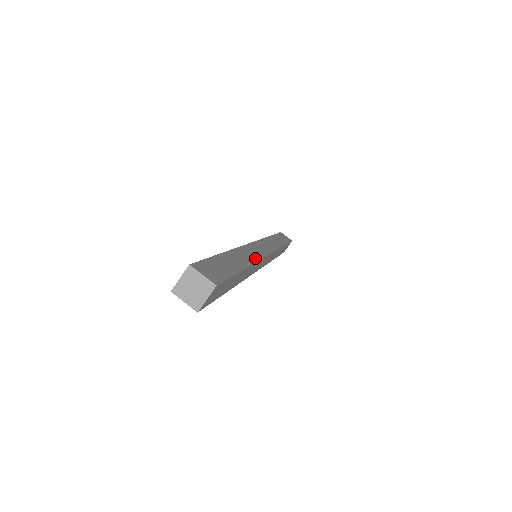
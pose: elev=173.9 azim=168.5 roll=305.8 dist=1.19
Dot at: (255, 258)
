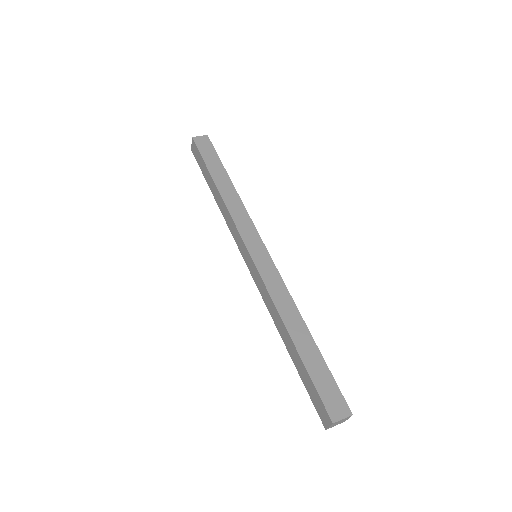
Dot at: (287, 295)
